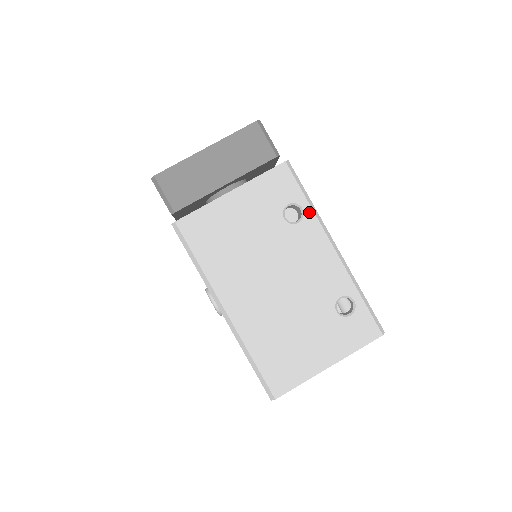
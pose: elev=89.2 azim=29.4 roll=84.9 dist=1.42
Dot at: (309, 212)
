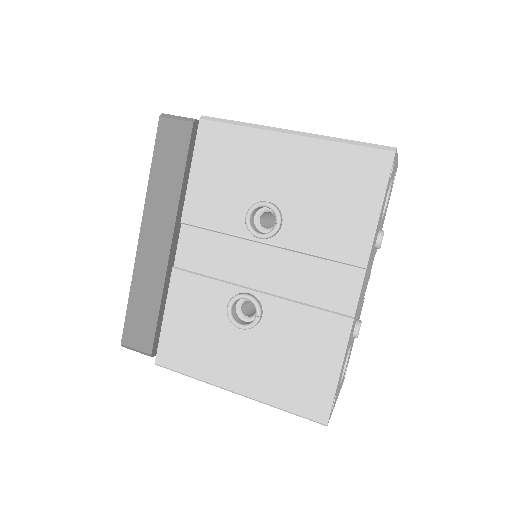
Dot at: occluded
